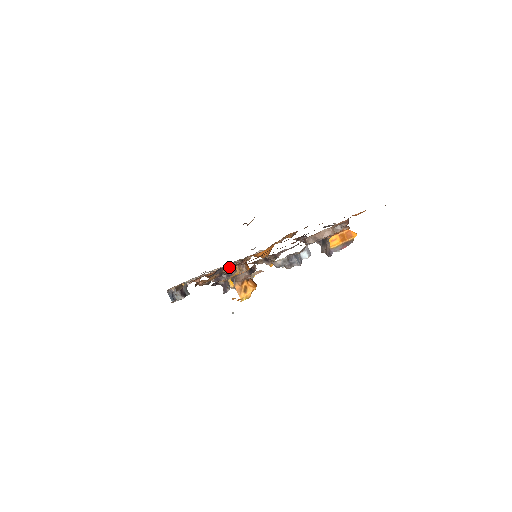
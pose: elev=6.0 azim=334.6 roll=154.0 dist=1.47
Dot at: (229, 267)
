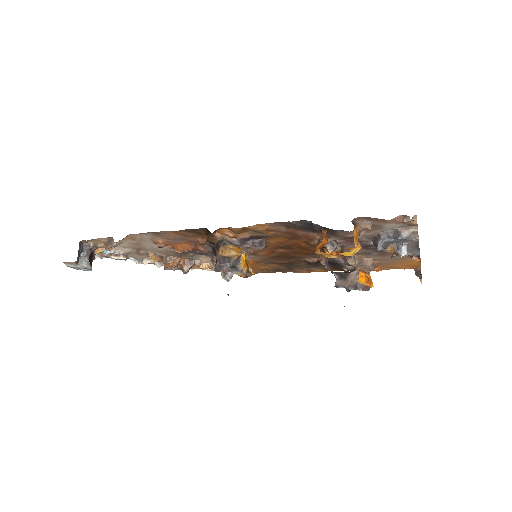
Dot at: (232, 246)
